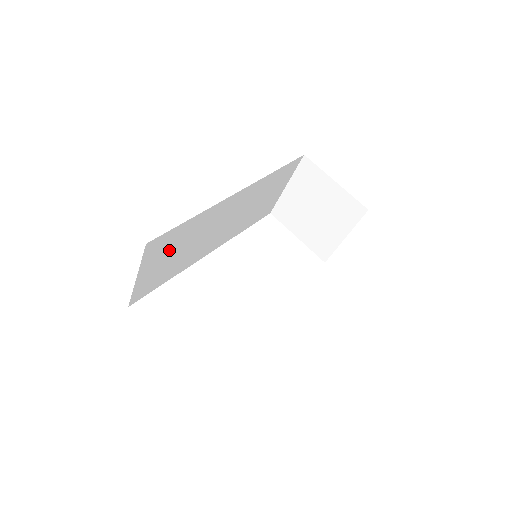
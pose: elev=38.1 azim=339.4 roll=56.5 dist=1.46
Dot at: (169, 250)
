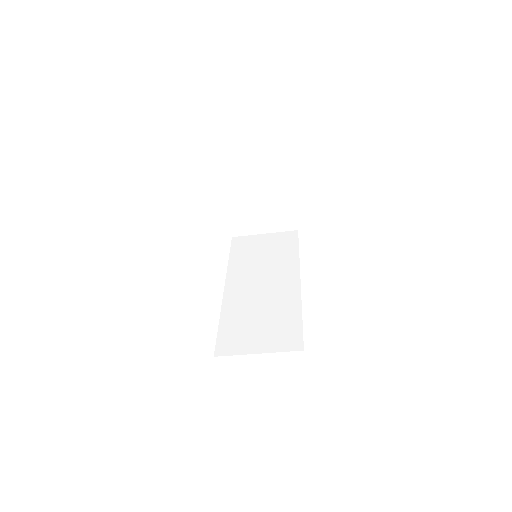
Dot at: occluded
